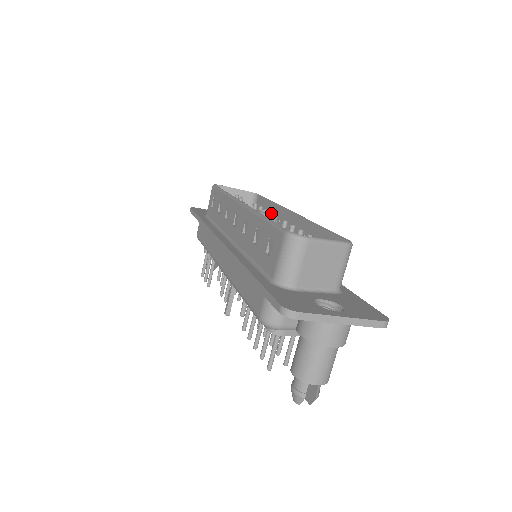
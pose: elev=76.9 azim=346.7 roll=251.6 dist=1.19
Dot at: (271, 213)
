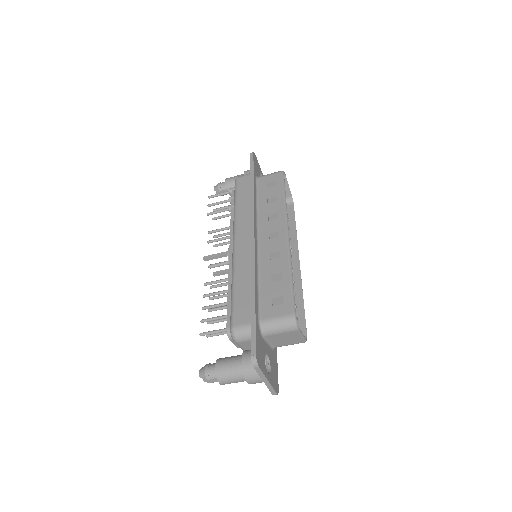
Dot at: (291, 249)
